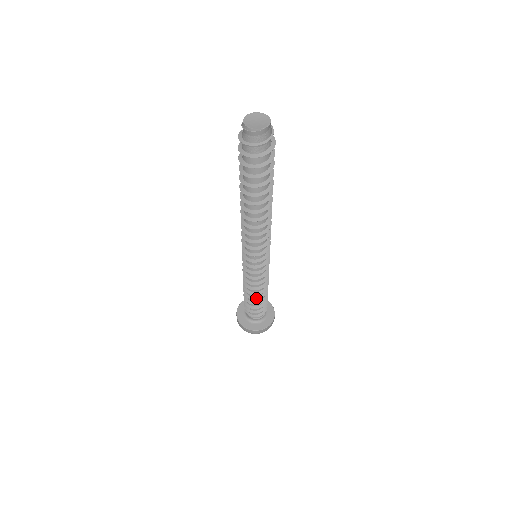
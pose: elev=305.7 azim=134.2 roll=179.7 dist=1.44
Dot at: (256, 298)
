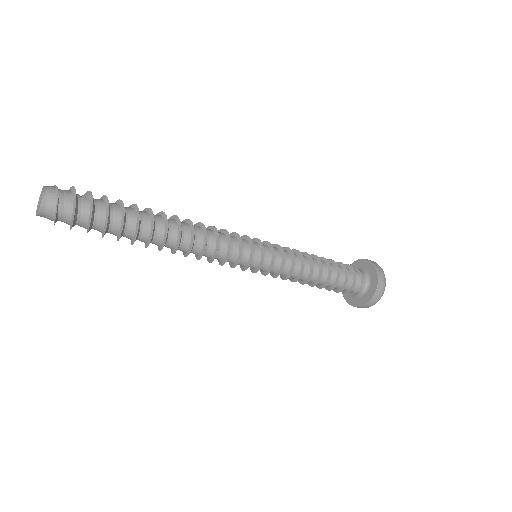
Dot at: (310, 284)
